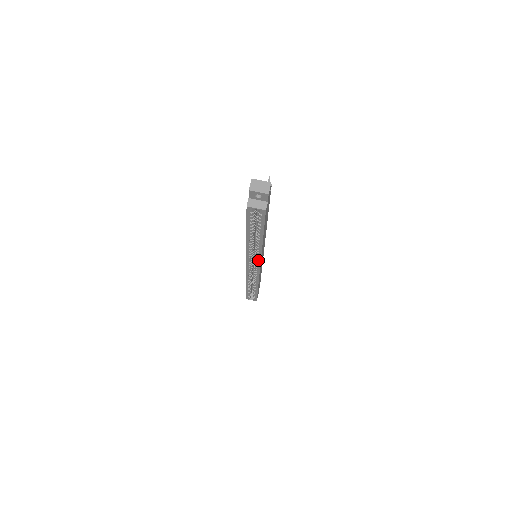
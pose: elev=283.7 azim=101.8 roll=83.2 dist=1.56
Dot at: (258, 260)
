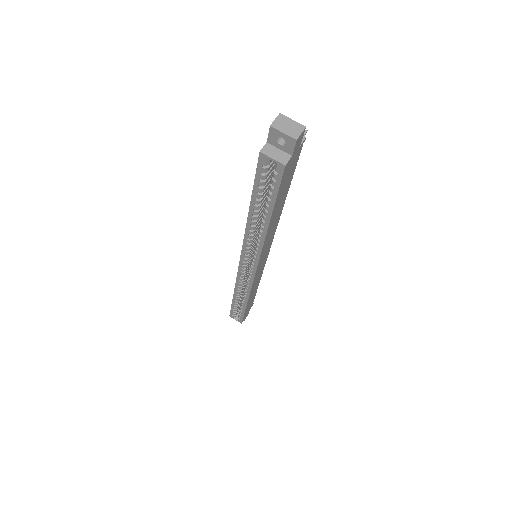
Dot at: (256, 258)
